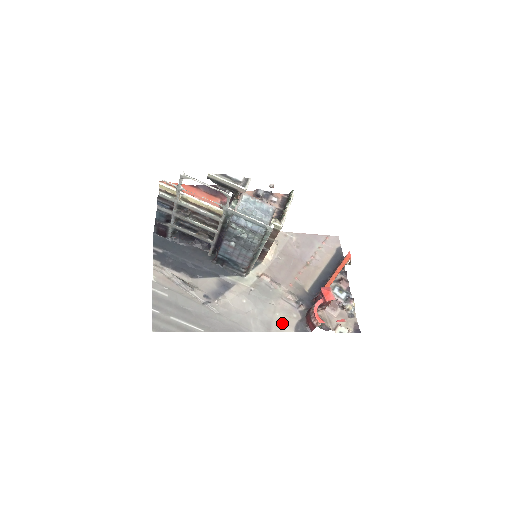
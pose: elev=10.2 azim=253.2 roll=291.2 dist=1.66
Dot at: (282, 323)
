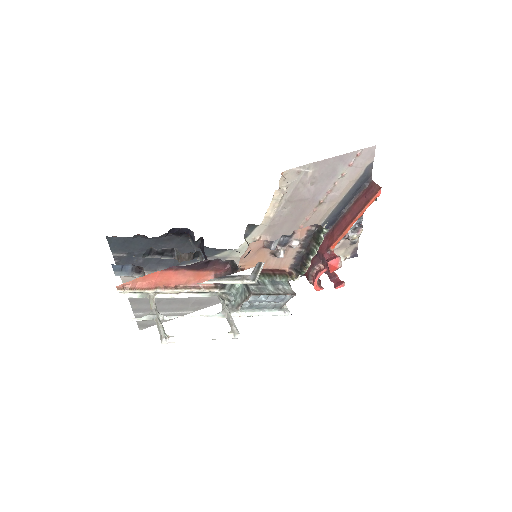
Dot at: occluded
